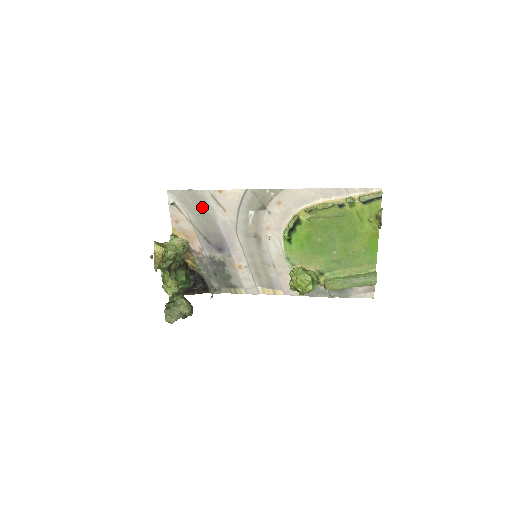
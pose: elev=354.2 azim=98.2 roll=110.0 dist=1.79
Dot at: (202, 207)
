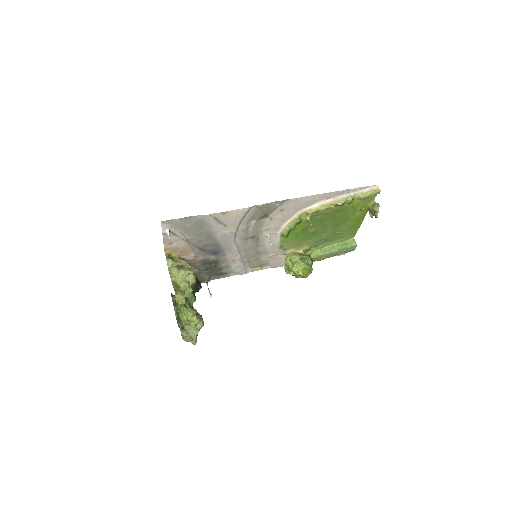
Dot at: (201, 227)
